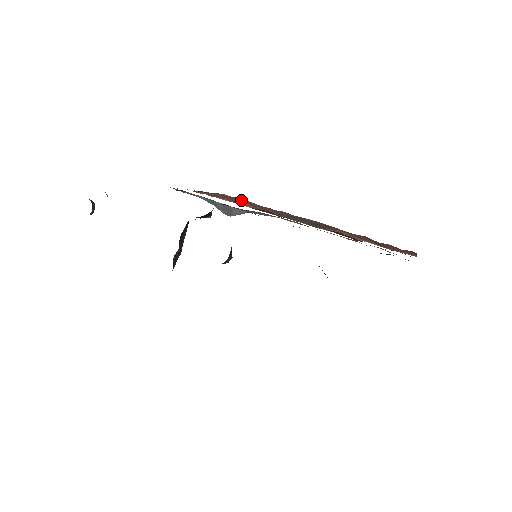
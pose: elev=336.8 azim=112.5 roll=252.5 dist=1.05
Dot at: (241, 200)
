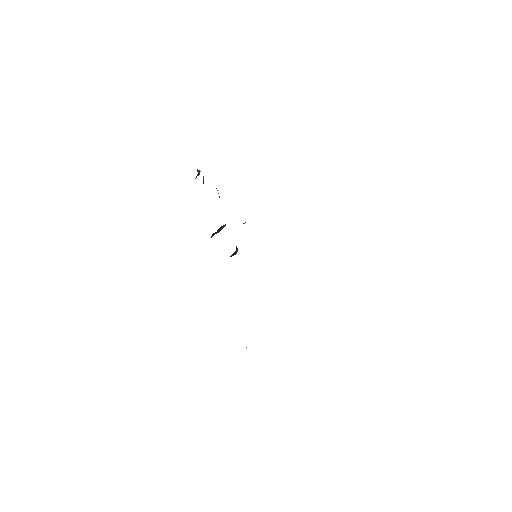
Dot at: occluded
